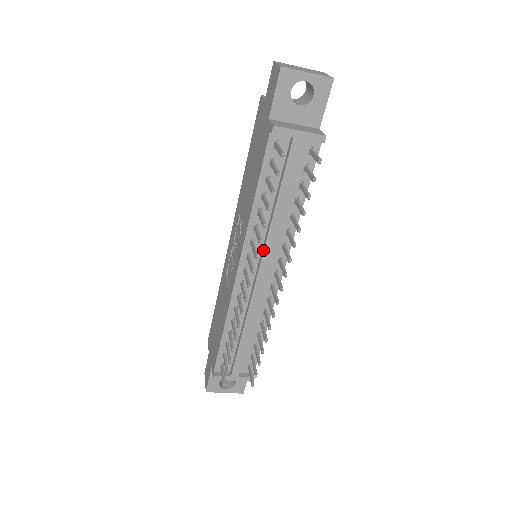
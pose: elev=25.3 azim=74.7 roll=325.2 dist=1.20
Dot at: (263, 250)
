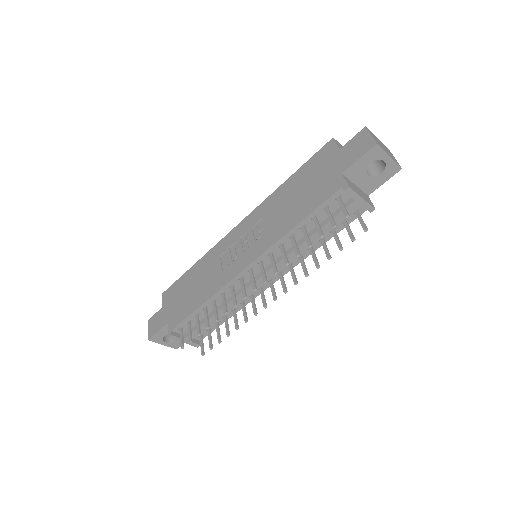
Dot at: (276, 263)
